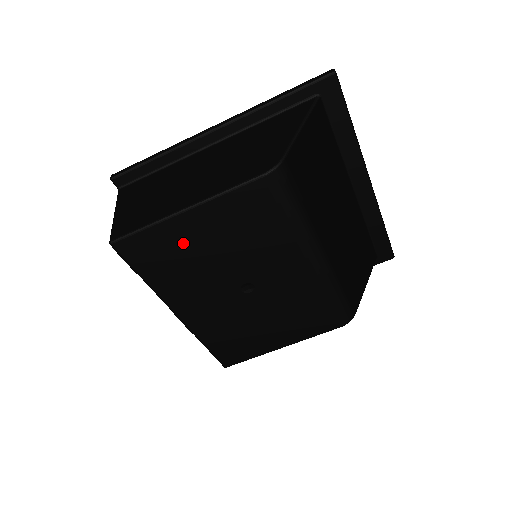
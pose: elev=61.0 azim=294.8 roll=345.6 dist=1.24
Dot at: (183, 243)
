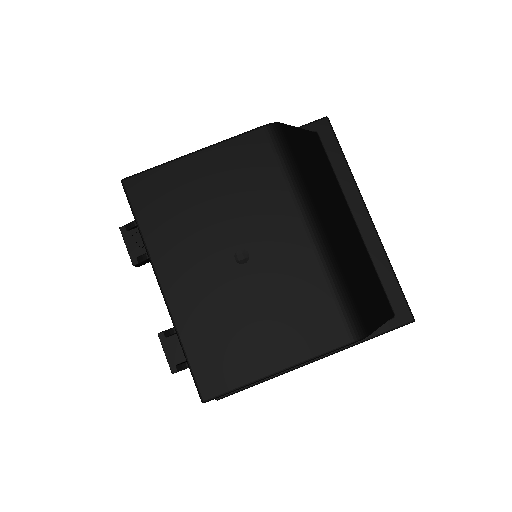
Dot at: (186, 188)
